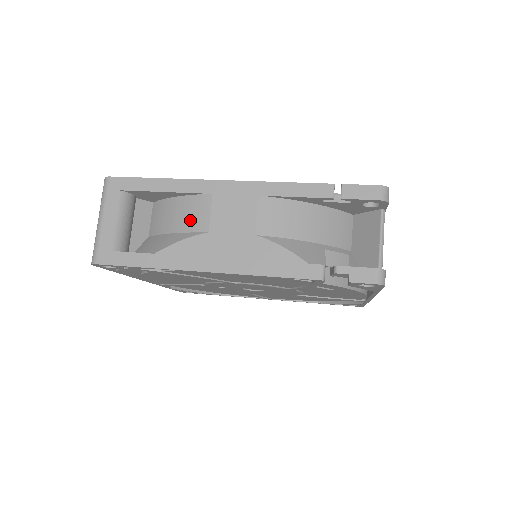
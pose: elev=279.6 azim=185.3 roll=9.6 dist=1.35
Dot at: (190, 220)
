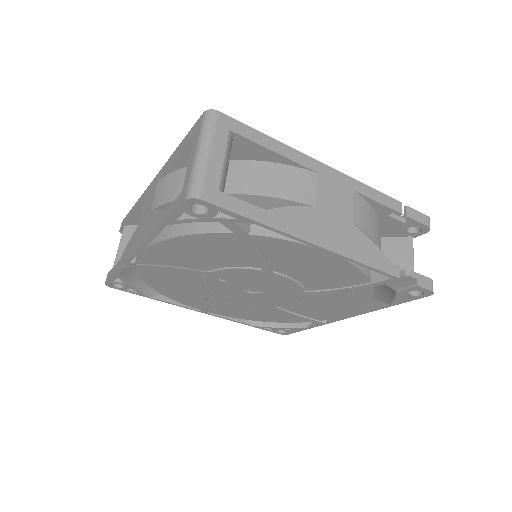
Dot at: (295, 190)
